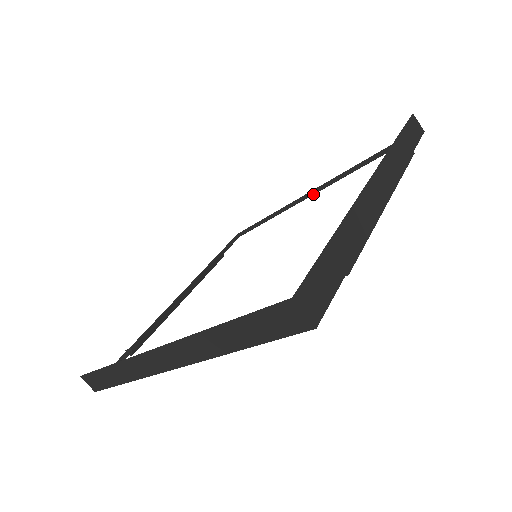
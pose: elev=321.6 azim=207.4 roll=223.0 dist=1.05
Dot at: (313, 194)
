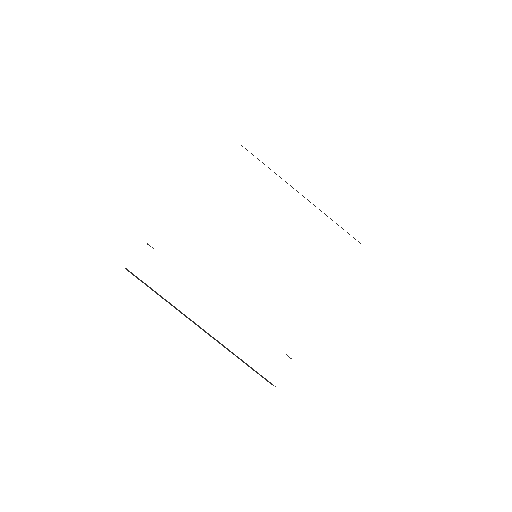
Dot at: (304, 197)
